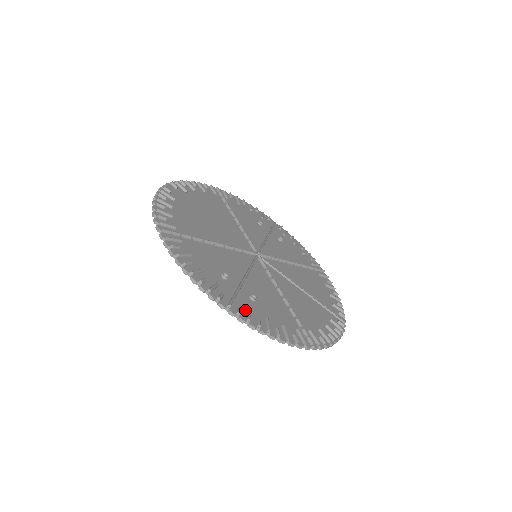
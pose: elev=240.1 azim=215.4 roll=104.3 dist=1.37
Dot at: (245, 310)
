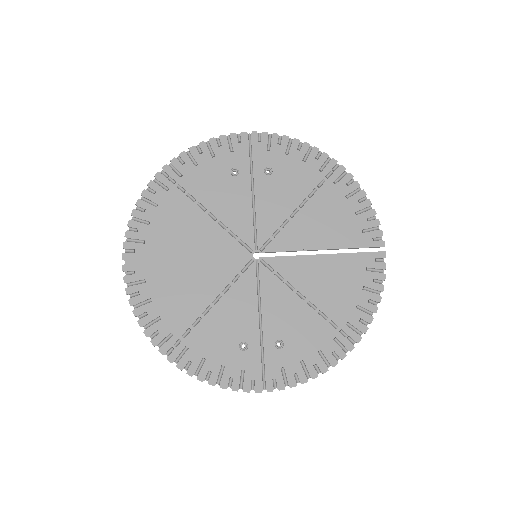
Dot at: (279, 373)
